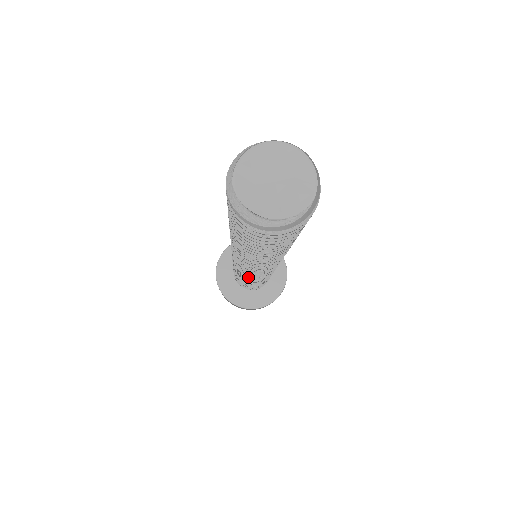
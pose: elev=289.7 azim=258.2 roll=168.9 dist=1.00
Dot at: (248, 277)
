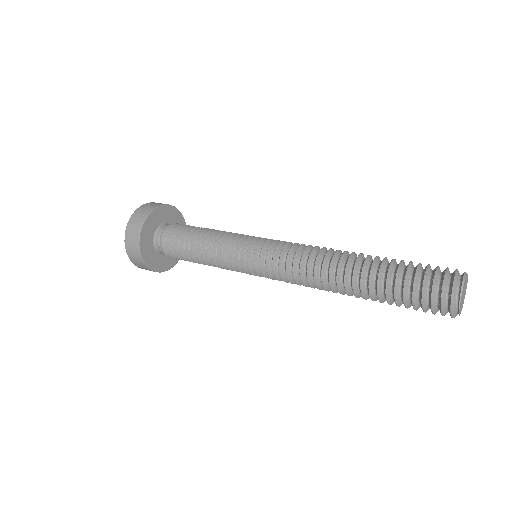
Dot at: occluded
